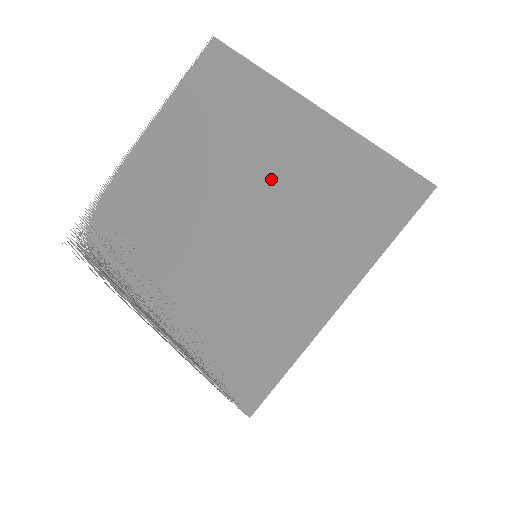
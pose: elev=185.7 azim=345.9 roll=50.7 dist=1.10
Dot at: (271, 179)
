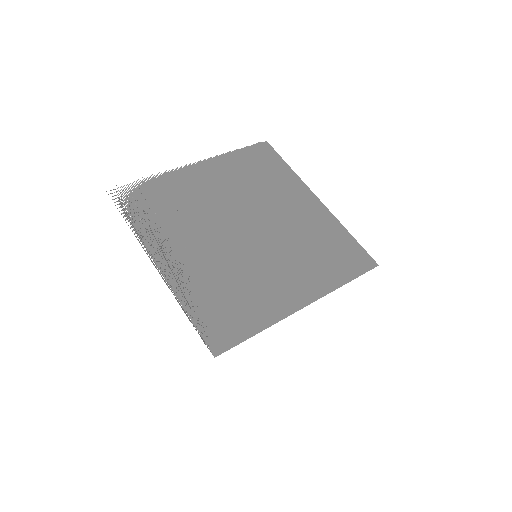
Dot at: (280, 220)
